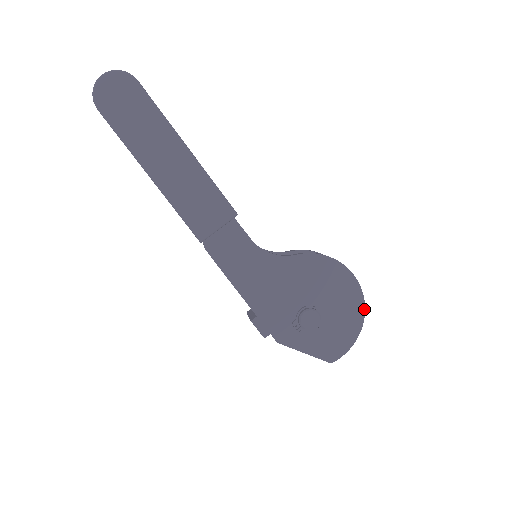
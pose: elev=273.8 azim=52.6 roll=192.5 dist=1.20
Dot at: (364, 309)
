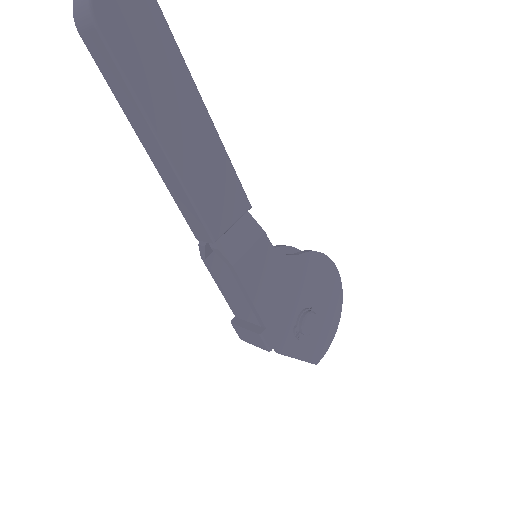
Dot at: occluded
